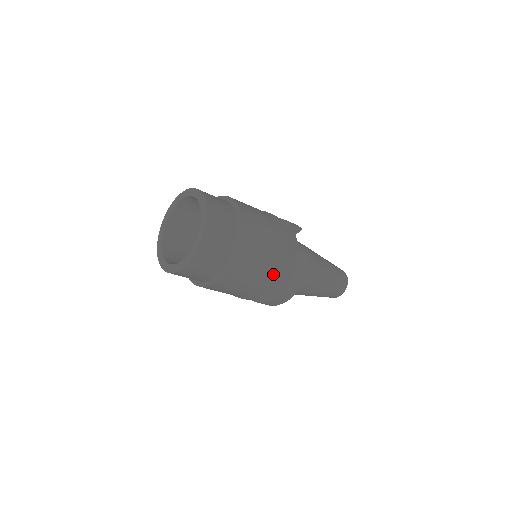
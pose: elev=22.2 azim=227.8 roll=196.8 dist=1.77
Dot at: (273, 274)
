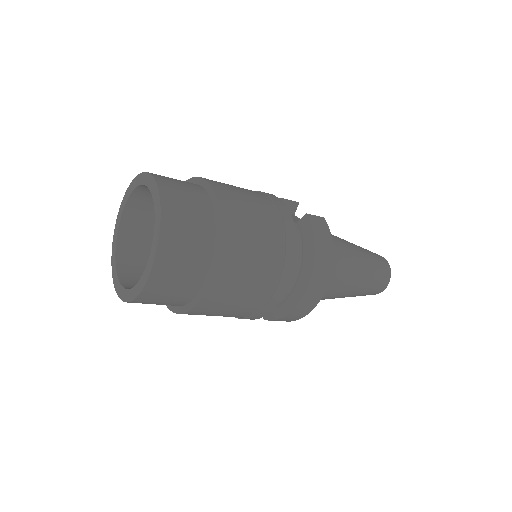
Dot at: (287, 248)
